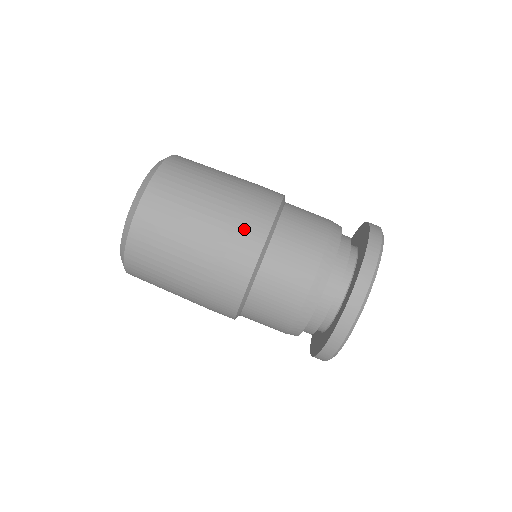
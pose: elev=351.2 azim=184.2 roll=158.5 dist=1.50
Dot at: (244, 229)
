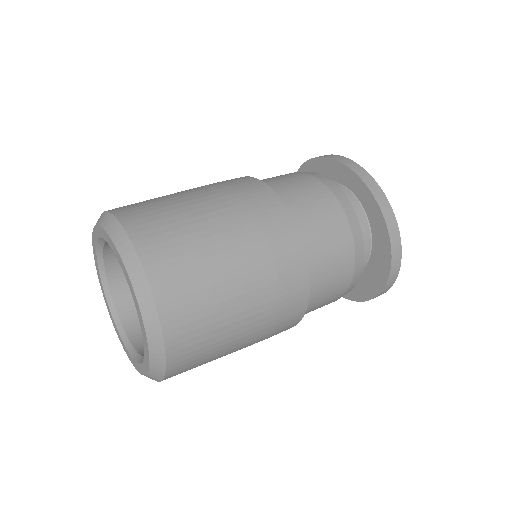
Dot at: (244, 190)
